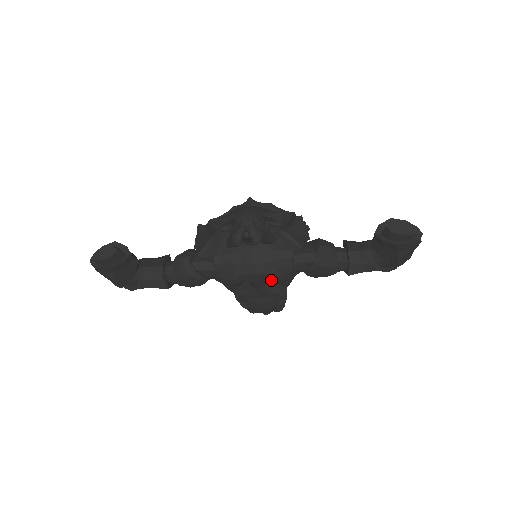
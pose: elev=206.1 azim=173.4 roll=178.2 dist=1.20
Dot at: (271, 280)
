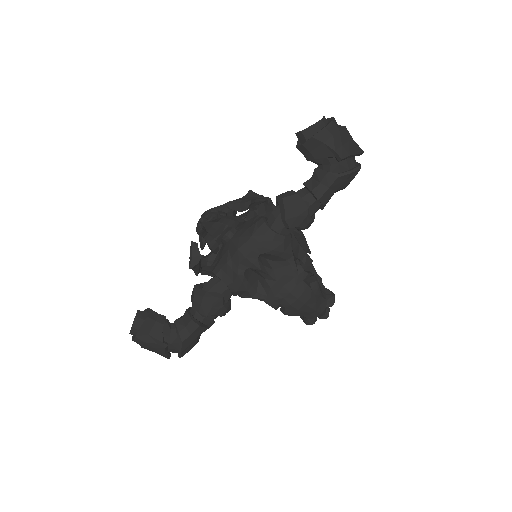
Dot at: (276, 262)
